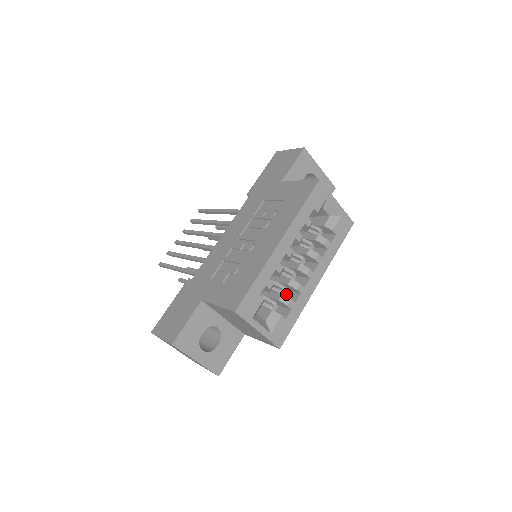
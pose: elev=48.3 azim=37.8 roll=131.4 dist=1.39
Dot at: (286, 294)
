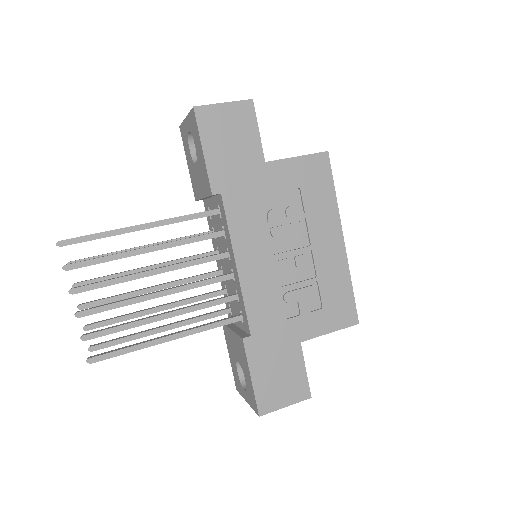
Dot at: occluded
